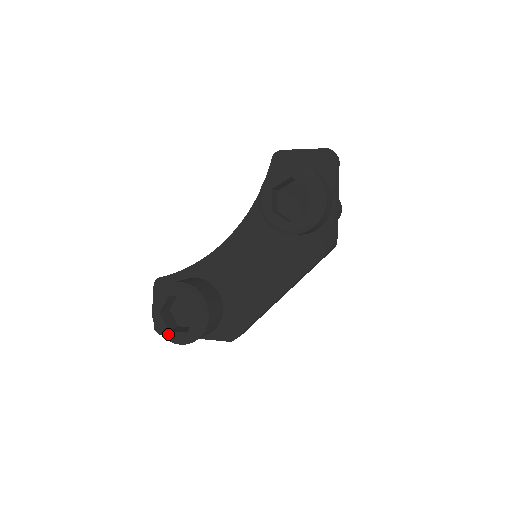
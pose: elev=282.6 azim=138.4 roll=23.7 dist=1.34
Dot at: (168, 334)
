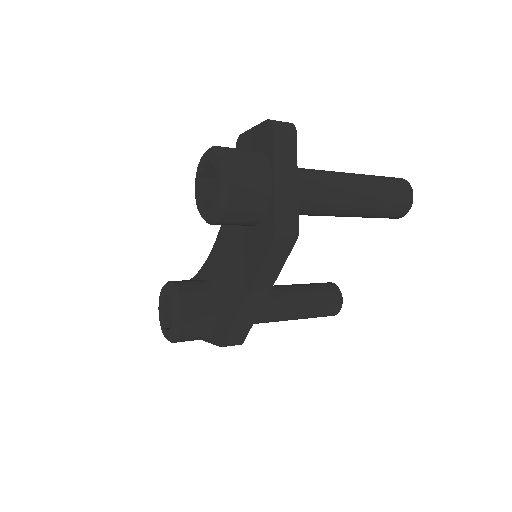
Dot at: (164, 331)
